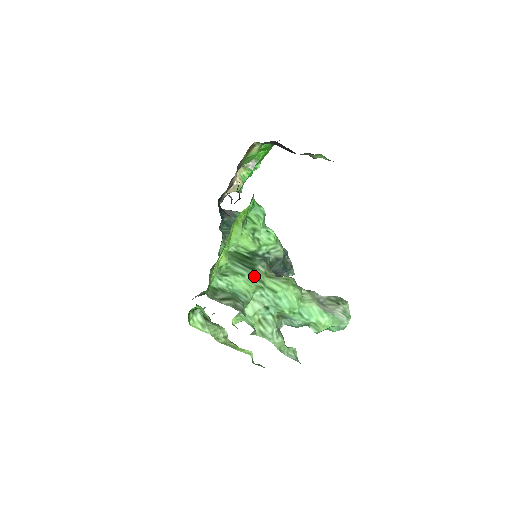
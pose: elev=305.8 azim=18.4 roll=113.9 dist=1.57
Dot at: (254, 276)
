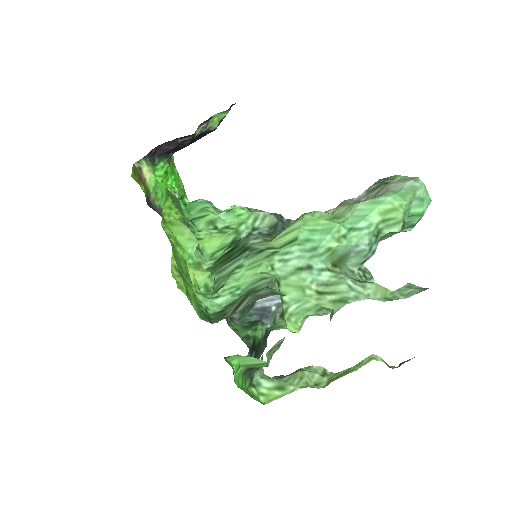
Dot at: (253, 253)
